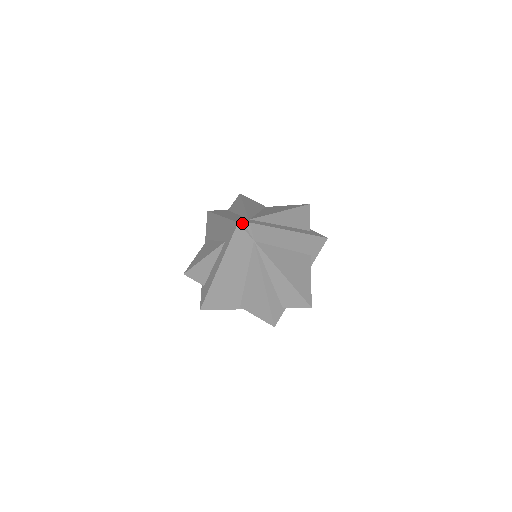
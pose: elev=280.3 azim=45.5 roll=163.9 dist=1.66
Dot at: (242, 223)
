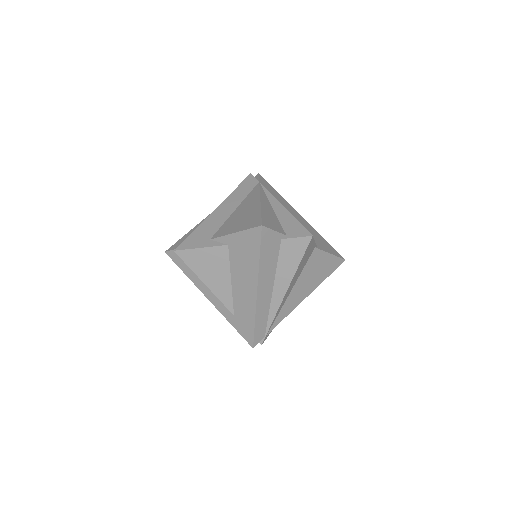
Dot at: (256, 344)
